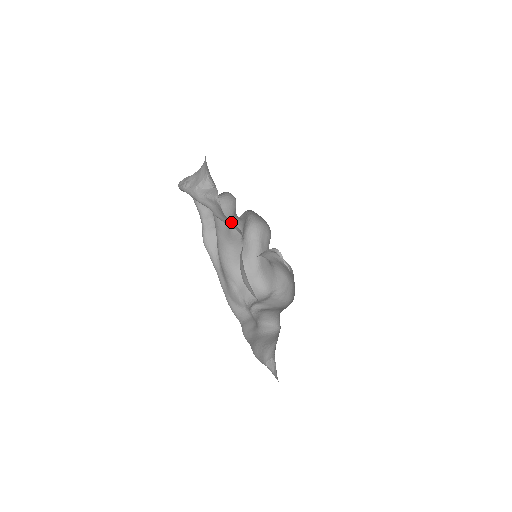
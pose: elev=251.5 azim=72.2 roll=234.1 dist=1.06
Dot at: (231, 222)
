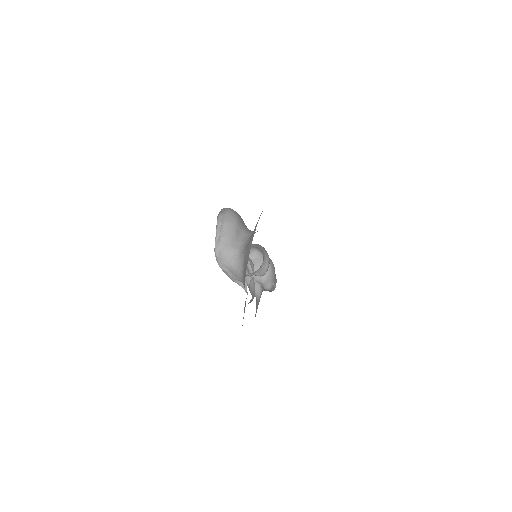
Dot at: occluded
